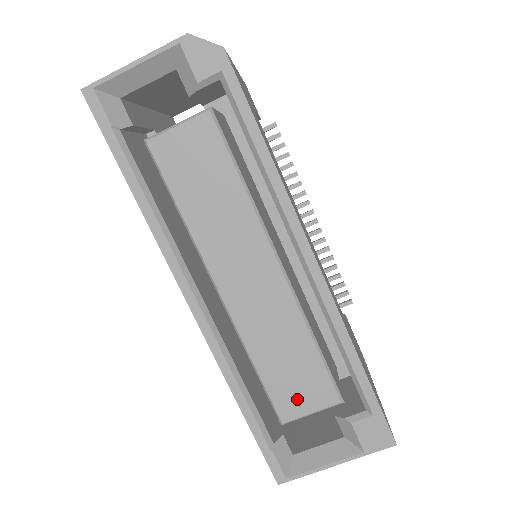
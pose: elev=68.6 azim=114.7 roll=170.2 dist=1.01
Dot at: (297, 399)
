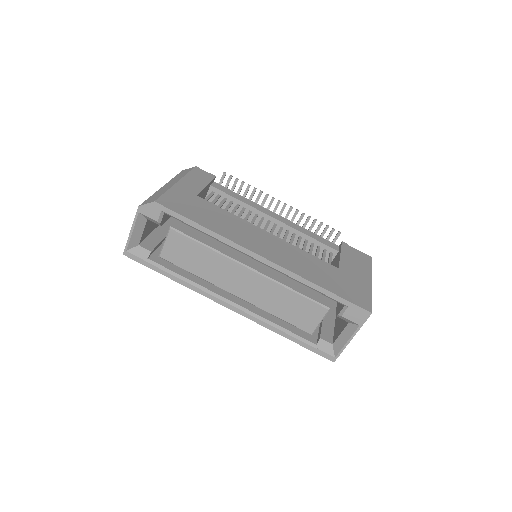
Dot at: (308, 320)
